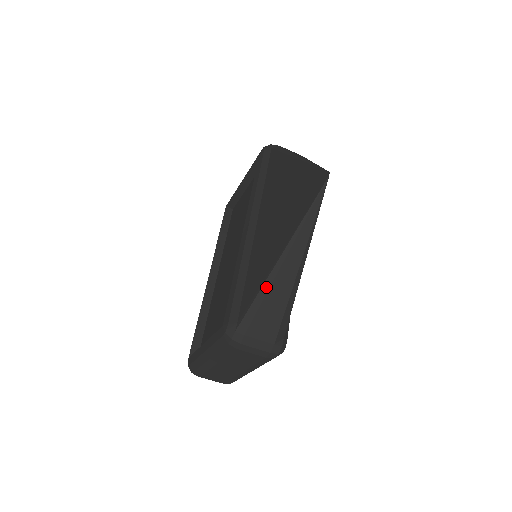
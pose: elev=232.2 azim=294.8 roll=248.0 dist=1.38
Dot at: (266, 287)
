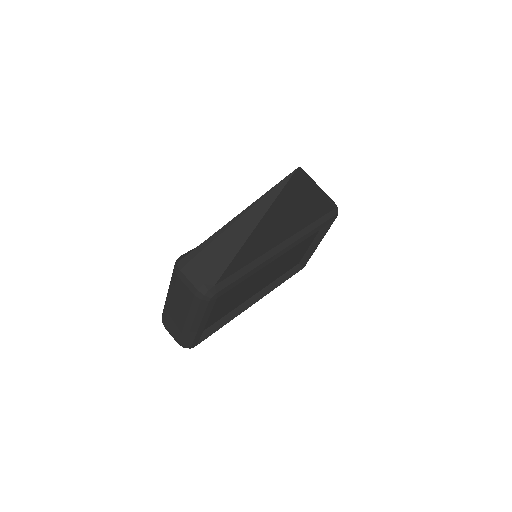
Dot at: (217, 234)
